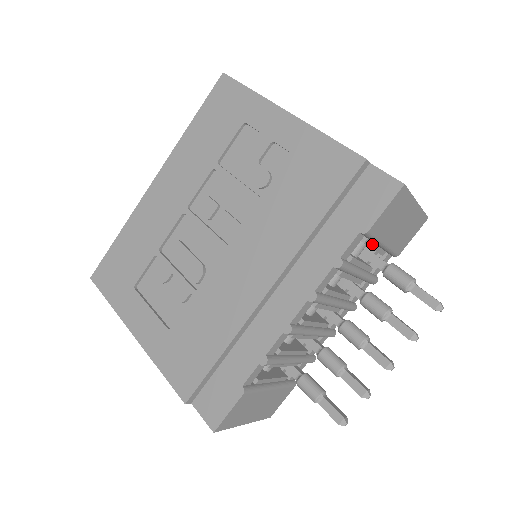
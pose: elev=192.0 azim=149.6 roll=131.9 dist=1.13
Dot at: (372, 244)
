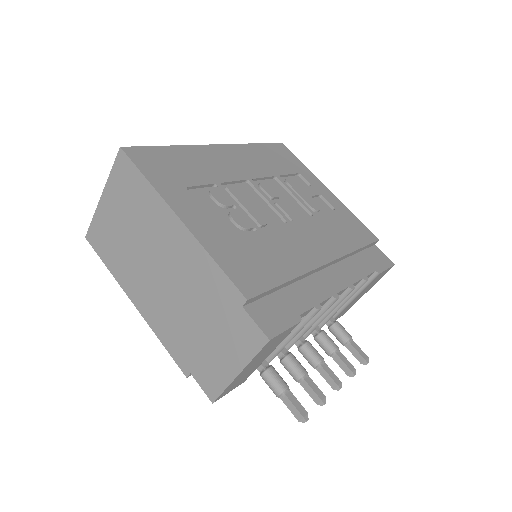
Dot at: occluded
